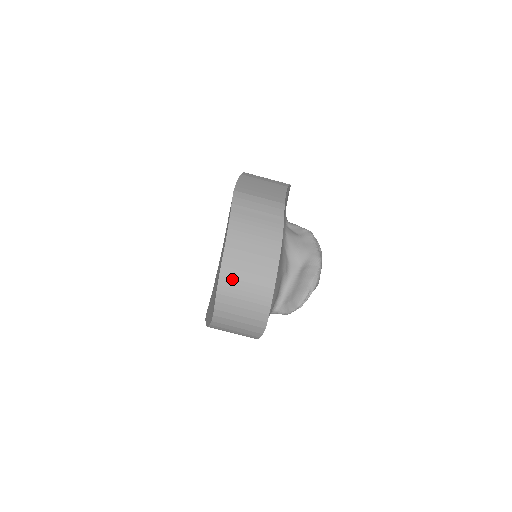
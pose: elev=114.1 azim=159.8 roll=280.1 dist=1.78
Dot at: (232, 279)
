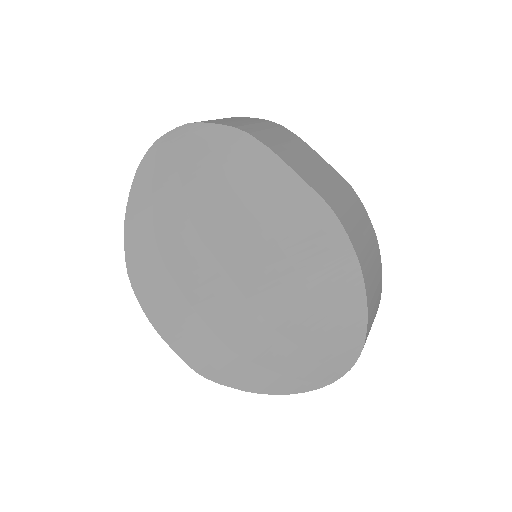
Dot at: occluded
